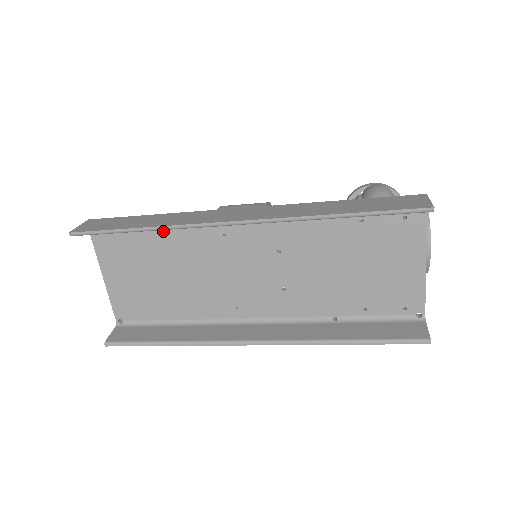
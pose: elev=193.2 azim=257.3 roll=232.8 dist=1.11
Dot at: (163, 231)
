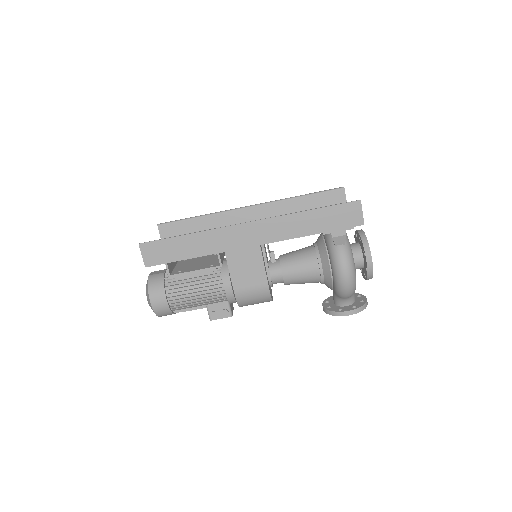
Dot at: occluded
